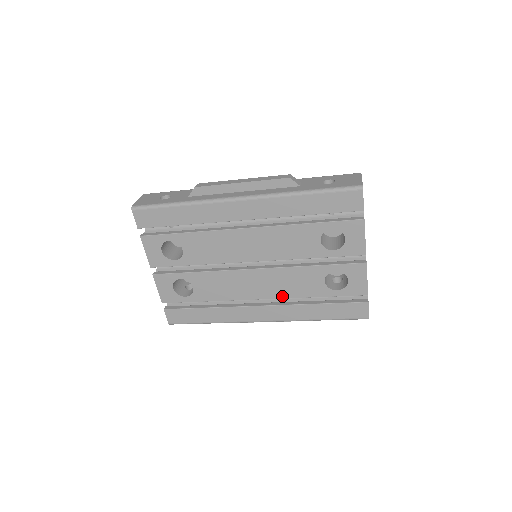
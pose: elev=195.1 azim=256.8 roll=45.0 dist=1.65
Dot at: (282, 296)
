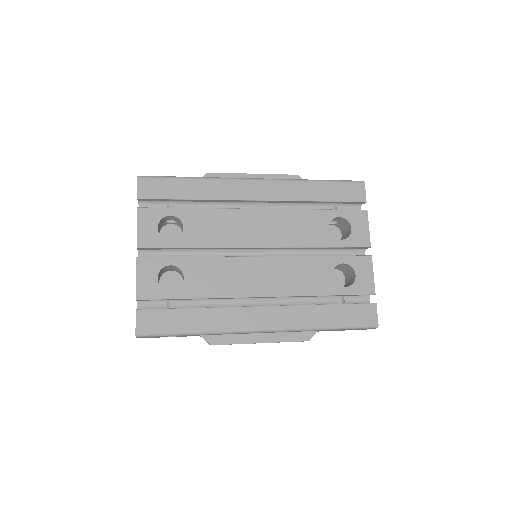
Dot at: (287, 293)
